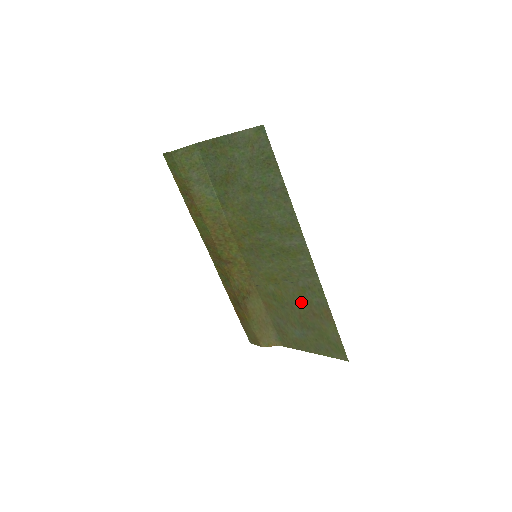
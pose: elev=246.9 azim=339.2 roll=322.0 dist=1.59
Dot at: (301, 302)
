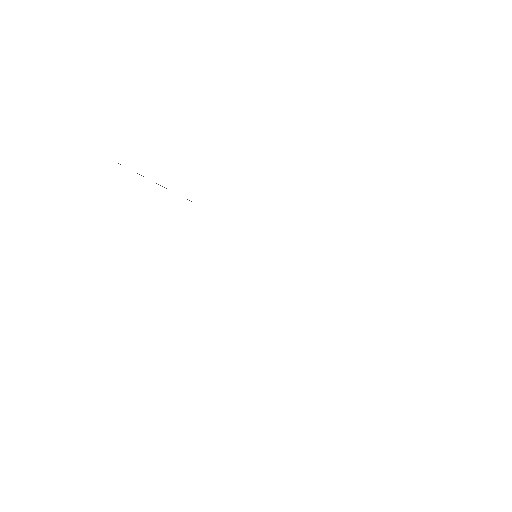
Dot at: occluded
